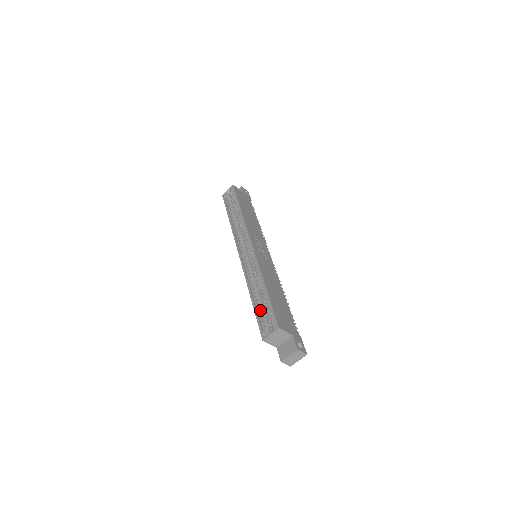
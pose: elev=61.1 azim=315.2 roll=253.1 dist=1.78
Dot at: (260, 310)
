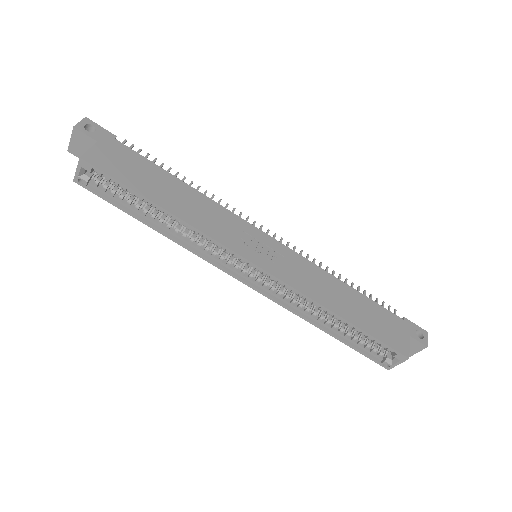
Dot at: (354, 341)
